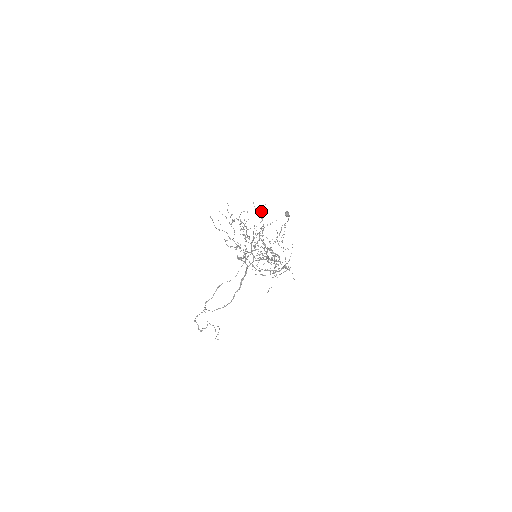
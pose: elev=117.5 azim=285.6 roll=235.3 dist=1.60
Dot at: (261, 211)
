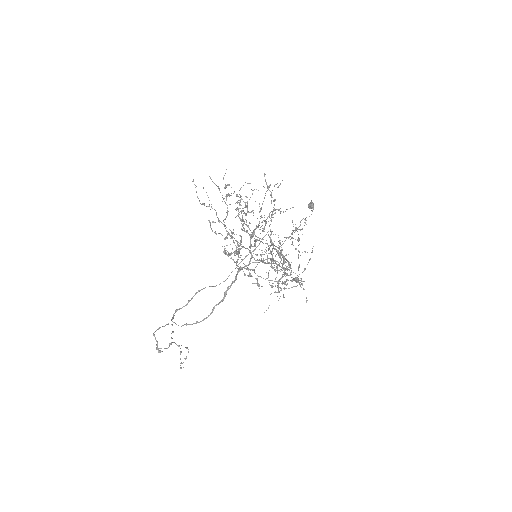
Dot at: occluded
